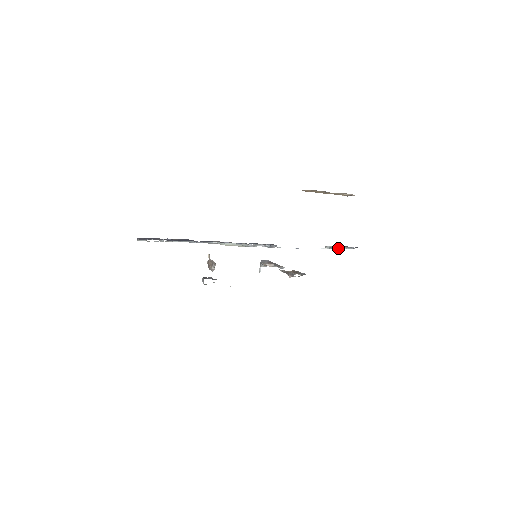
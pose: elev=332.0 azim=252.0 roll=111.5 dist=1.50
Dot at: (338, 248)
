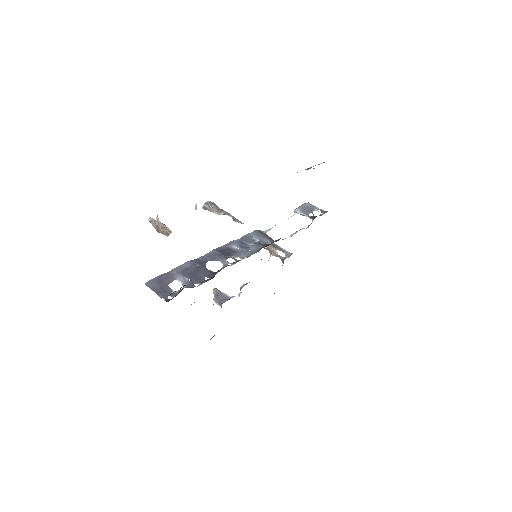
Dot at: (302, 207)
